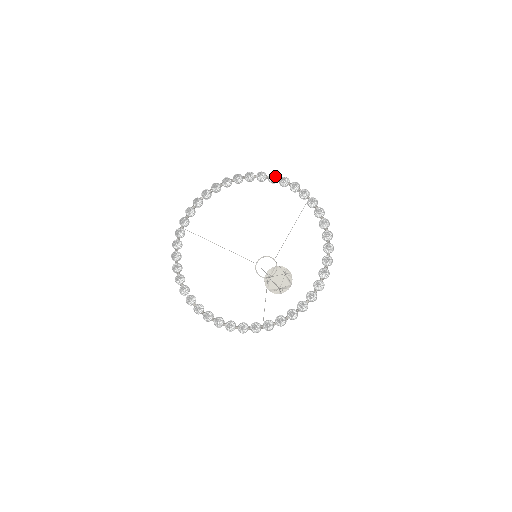
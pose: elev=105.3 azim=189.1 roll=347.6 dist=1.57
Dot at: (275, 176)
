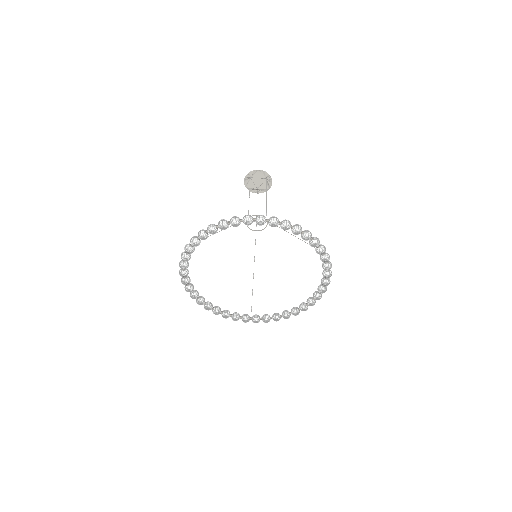
Dot at: (300, 233)
